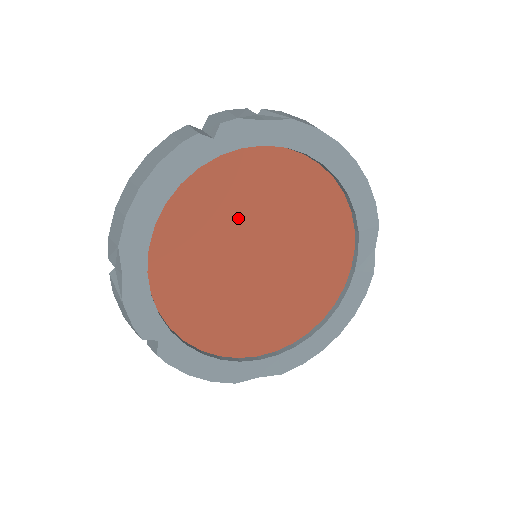
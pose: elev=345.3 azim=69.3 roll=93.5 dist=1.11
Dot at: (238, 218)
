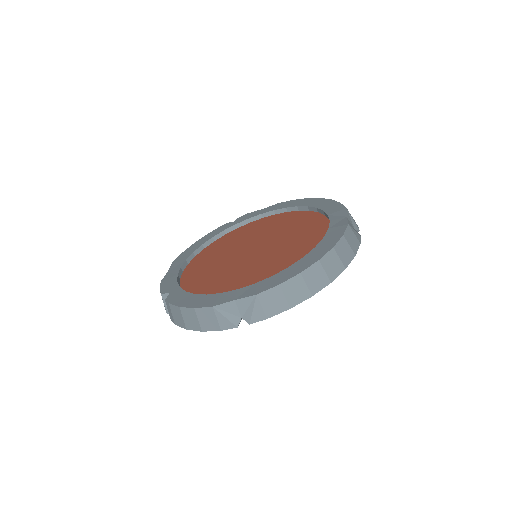
Dot at: (243, 241)
